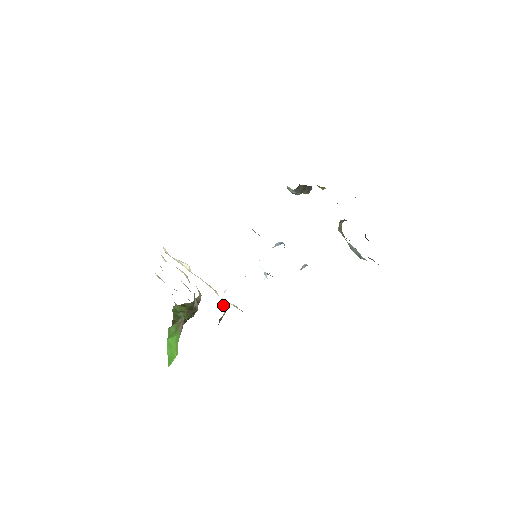
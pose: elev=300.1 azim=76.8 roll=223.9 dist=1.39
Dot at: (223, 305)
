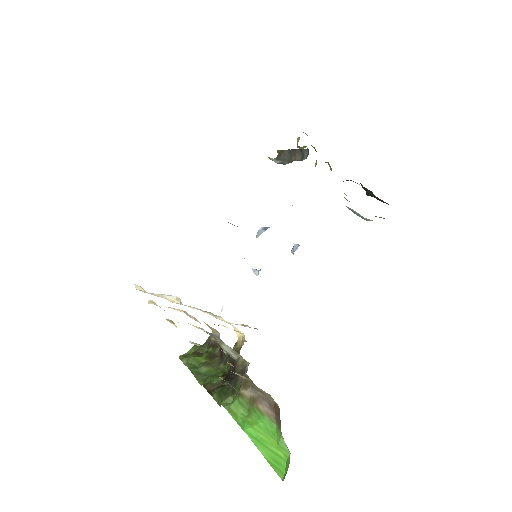
Dot at: (238, 332)
